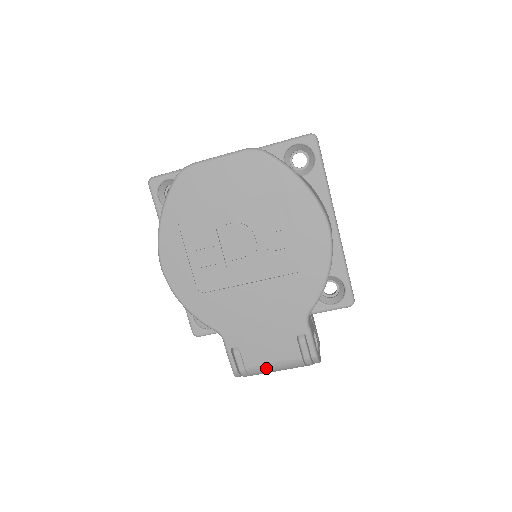
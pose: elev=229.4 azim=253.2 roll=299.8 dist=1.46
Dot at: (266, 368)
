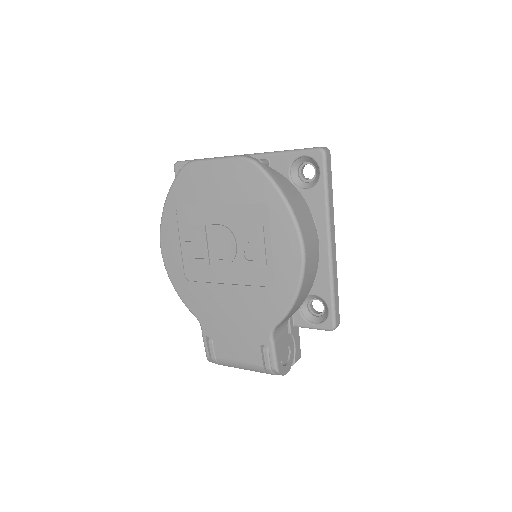
Dot at: (233, 364)
